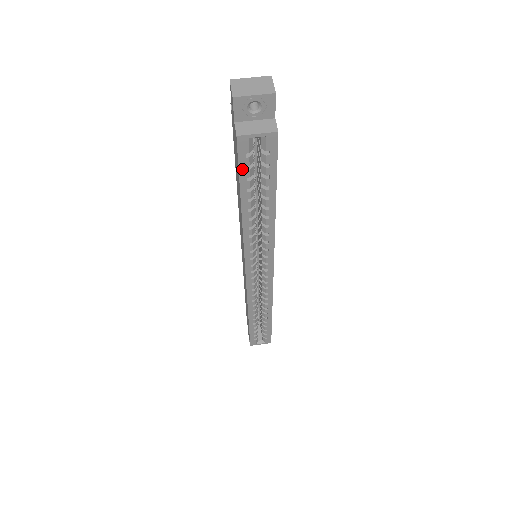
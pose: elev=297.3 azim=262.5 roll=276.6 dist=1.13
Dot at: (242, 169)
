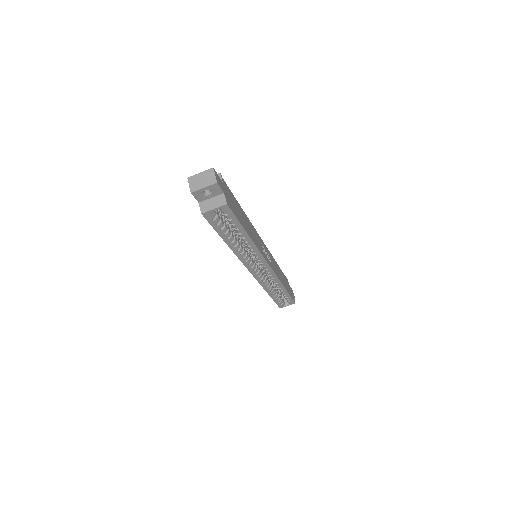
Dot at: (214, 226)
